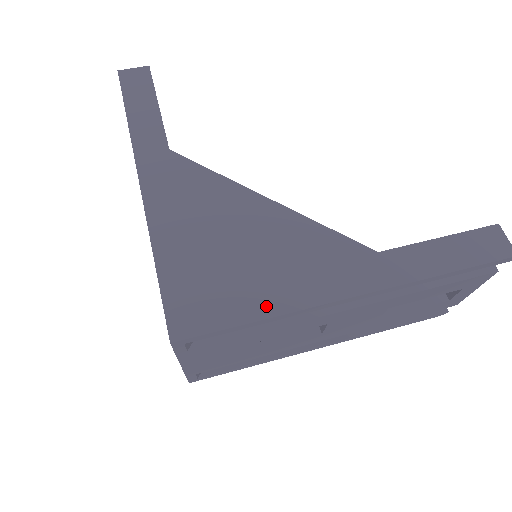
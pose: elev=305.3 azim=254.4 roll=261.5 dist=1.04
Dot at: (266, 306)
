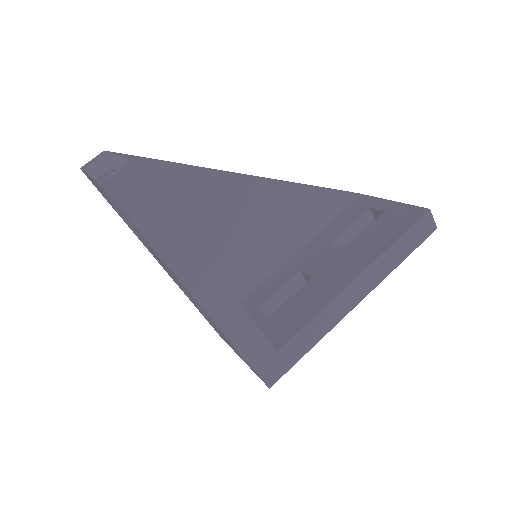
Dot at: (313, 338)
